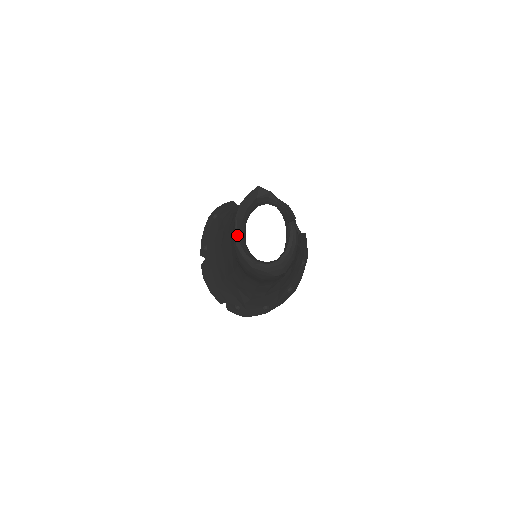
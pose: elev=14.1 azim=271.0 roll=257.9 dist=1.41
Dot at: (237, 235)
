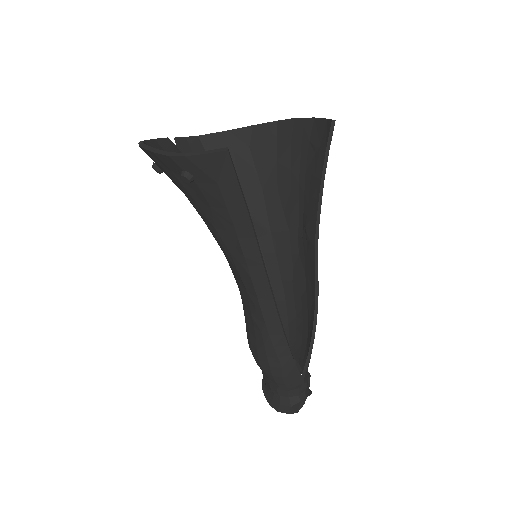
Dot at: (266, 395)
